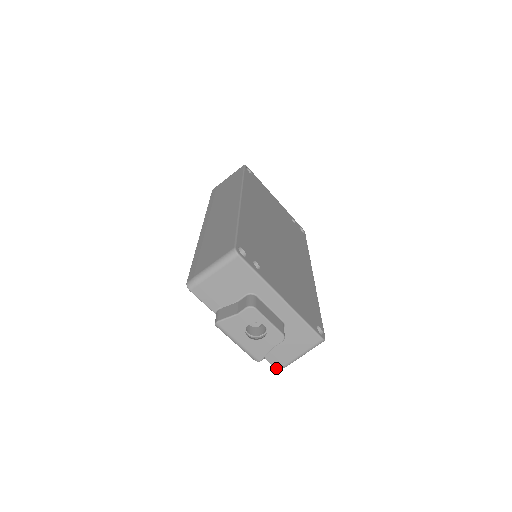
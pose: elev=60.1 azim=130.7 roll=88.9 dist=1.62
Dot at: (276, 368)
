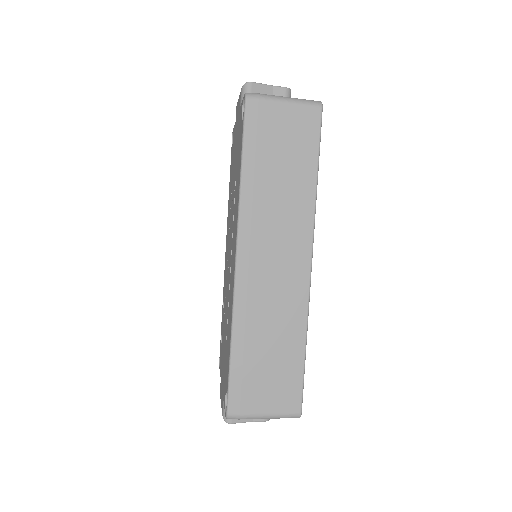
Dot at: occluded
